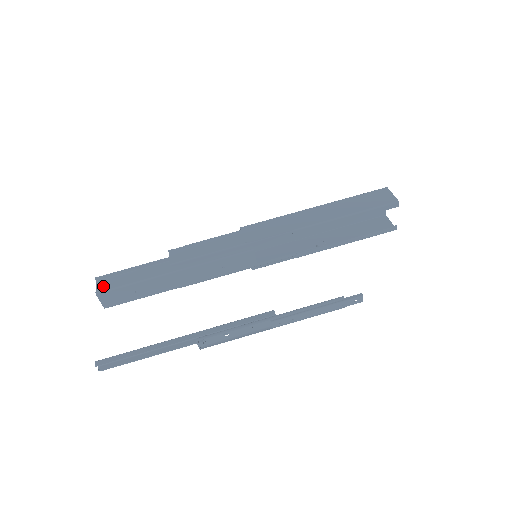
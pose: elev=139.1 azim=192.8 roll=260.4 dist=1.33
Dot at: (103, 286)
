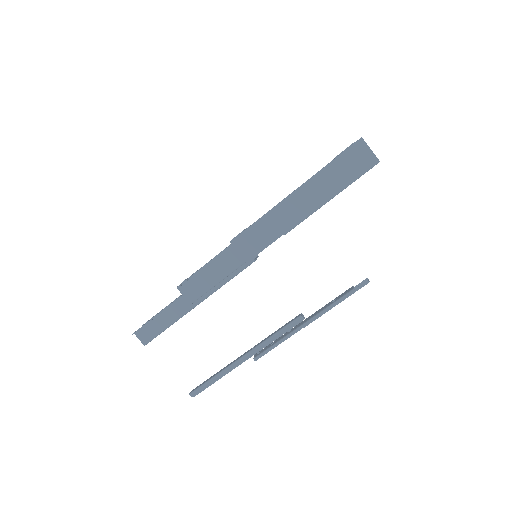
Dot at: (145, 337)
